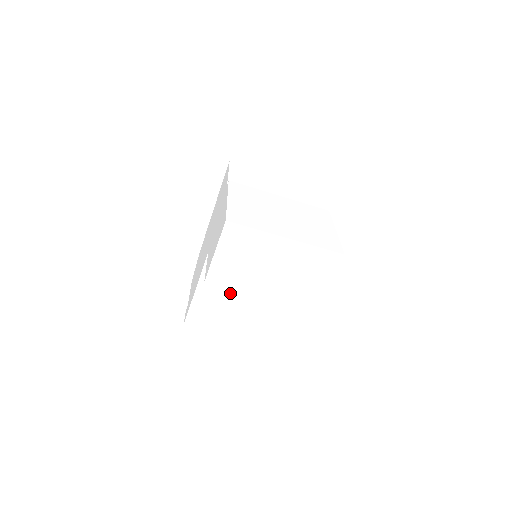
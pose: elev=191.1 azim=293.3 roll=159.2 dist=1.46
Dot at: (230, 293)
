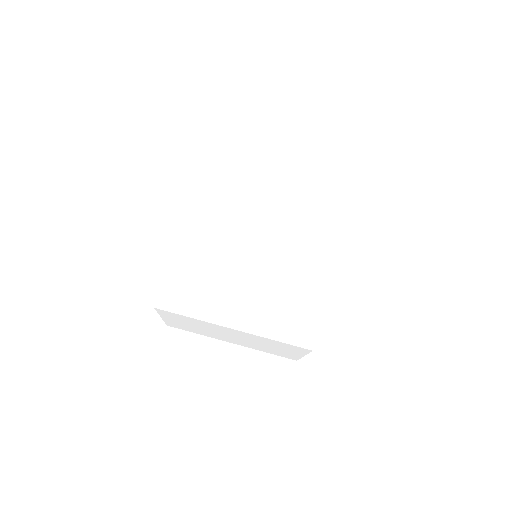
Dot at: occluded
